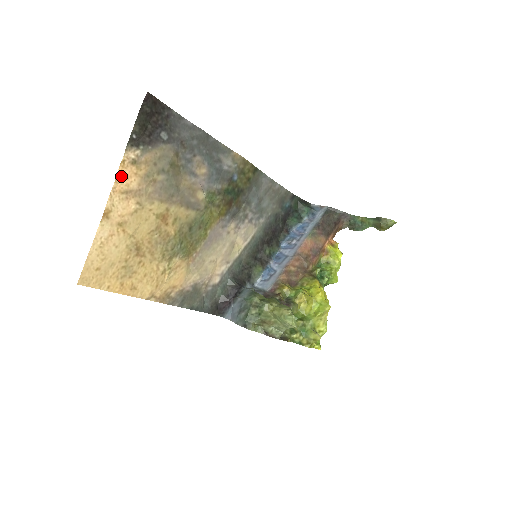
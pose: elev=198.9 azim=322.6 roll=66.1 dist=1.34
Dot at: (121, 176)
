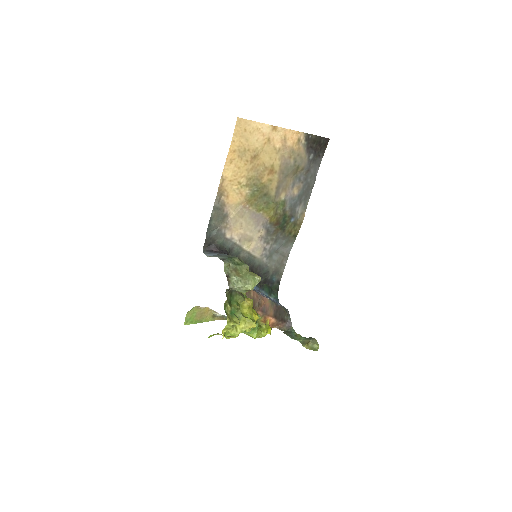
Dot at: (292, 133)
